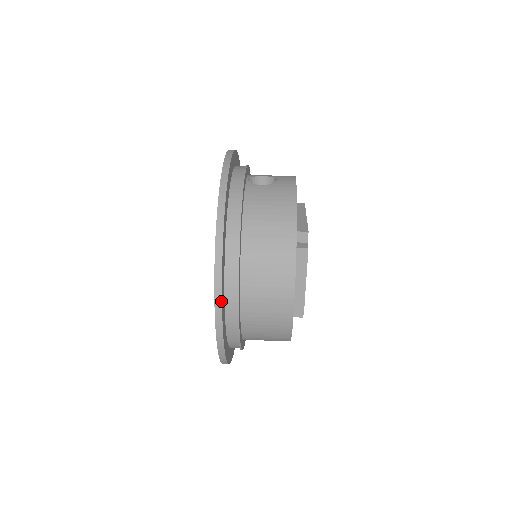
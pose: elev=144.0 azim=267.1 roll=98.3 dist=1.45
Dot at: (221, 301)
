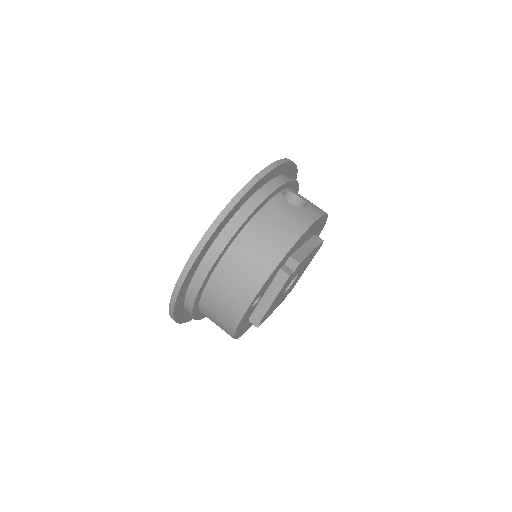
Dot at: (190, 269)
